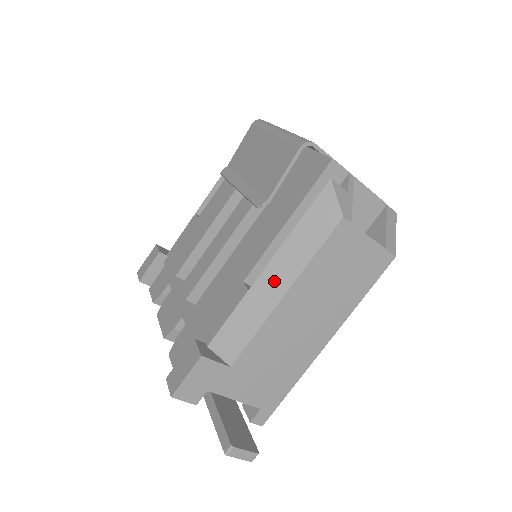
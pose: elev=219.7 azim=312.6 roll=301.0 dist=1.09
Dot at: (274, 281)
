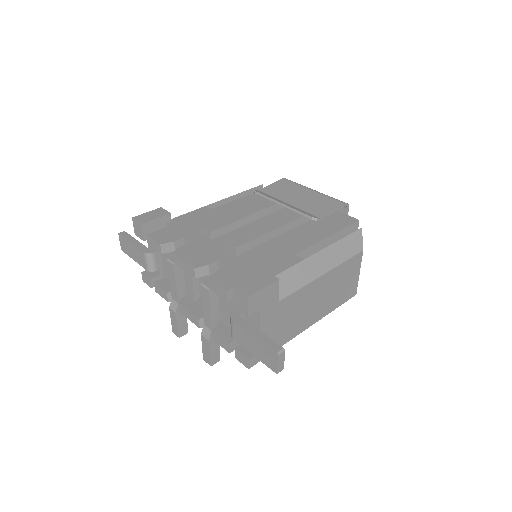
Dot at: (321, 263)
